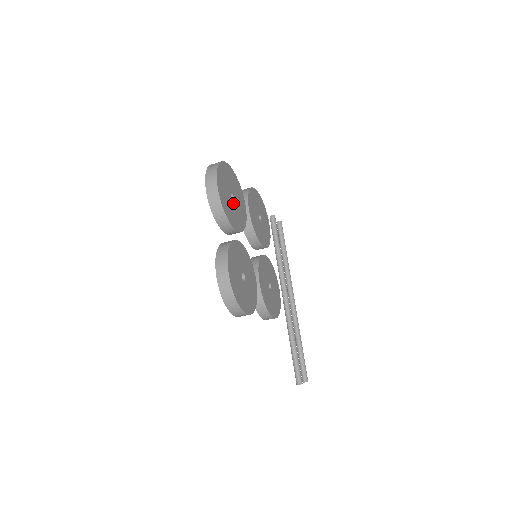
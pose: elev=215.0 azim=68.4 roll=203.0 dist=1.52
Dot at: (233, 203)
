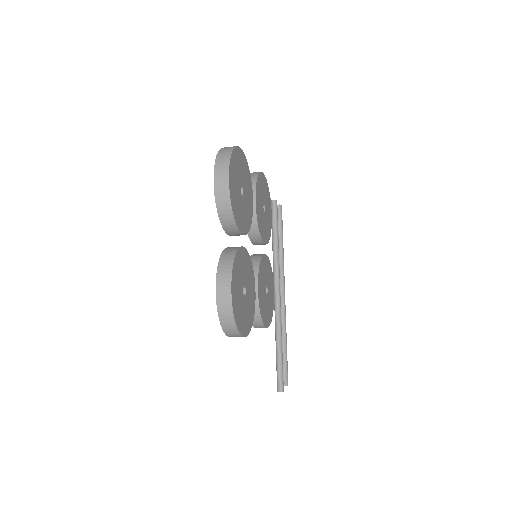
Dot at: (242, 199)
